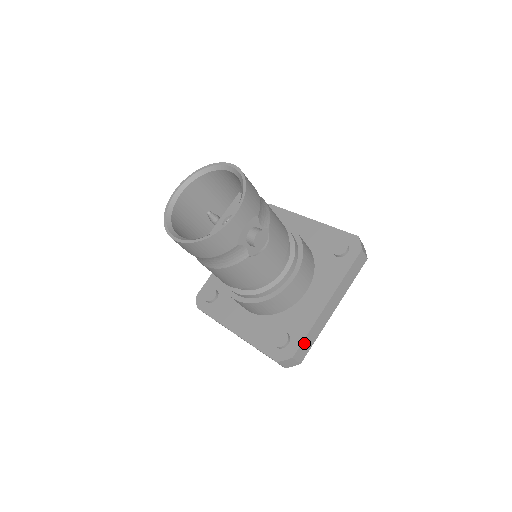
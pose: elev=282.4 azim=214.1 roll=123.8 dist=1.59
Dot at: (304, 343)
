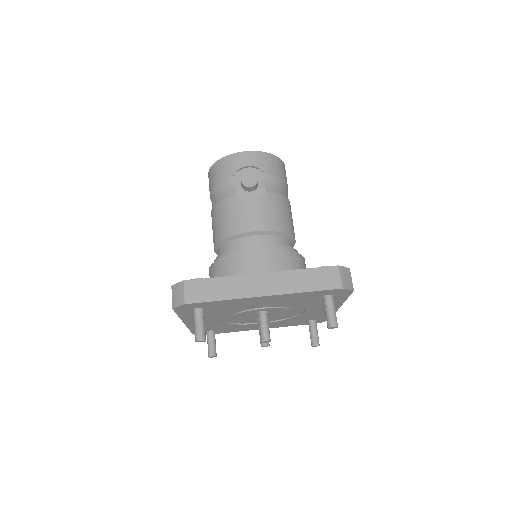
Dot at: (206, 283)
